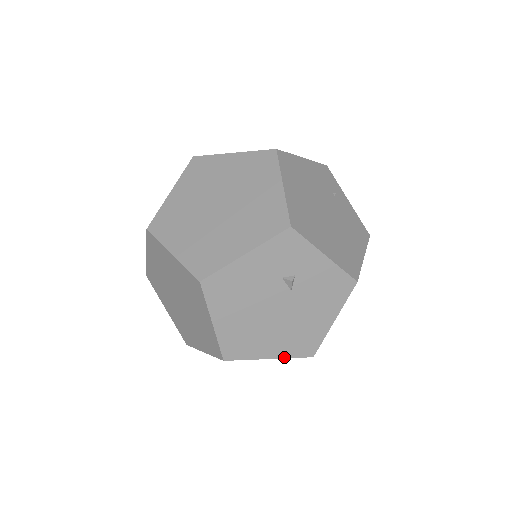
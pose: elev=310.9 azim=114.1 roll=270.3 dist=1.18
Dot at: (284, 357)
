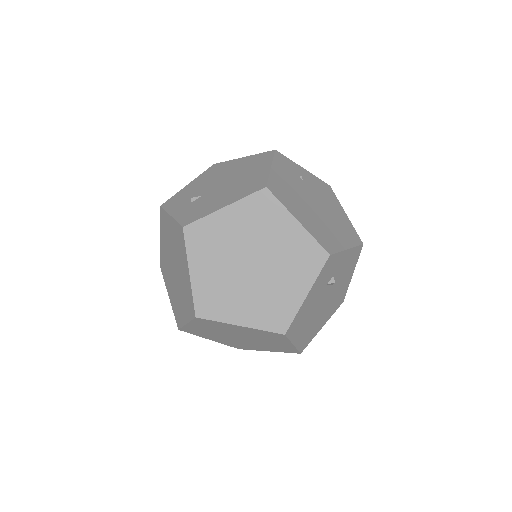
Dot at: occluded
